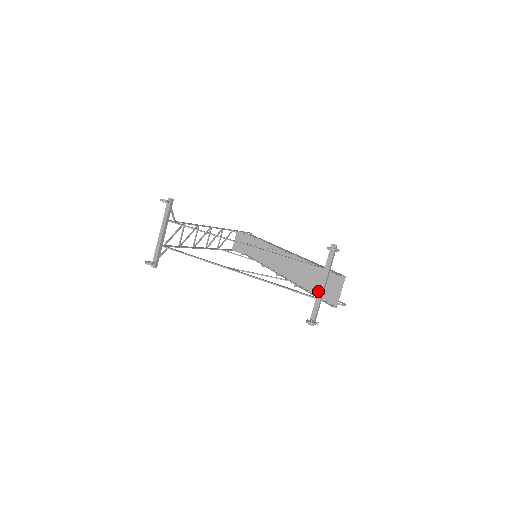
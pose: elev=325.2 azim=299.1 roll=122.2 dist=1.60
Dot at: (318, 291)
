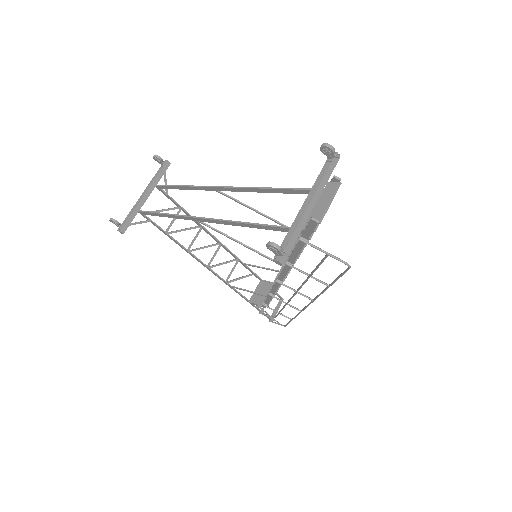
Dot at: (298, 212)
